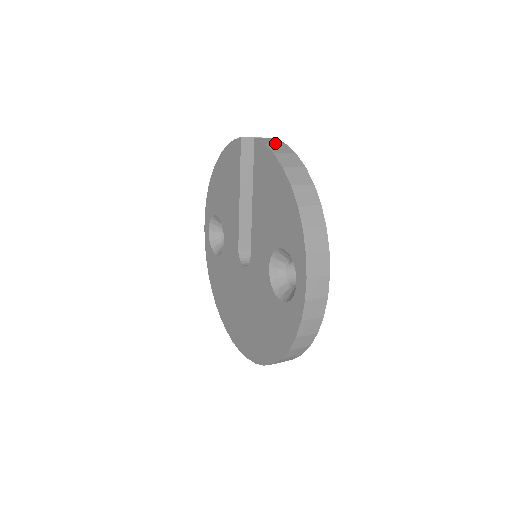
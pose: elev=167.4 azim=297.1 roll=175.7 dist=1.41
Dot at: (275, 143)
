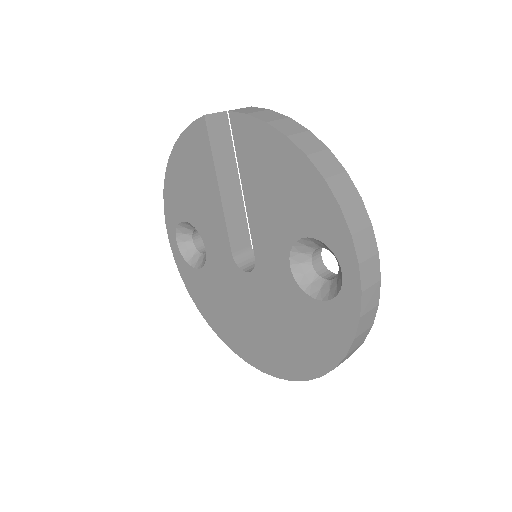
Dot at: (258, 111)
